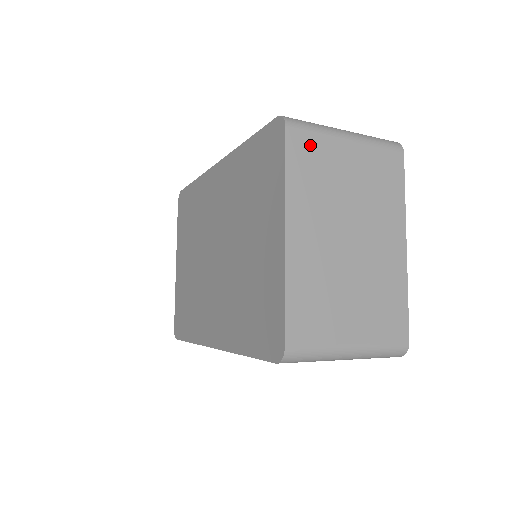
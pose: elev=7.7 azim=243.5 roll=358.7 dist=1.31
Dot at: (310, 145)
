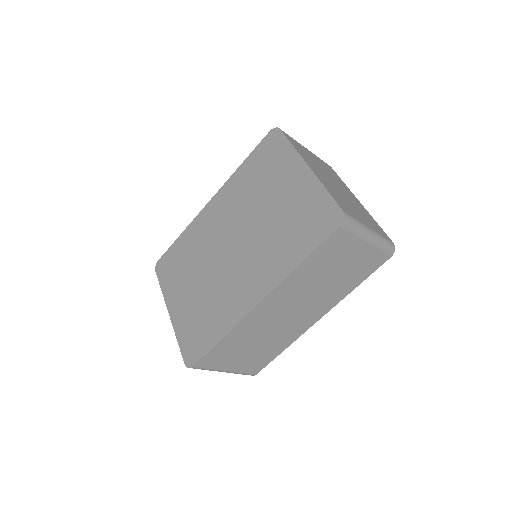
Dot at: (294, 141)
